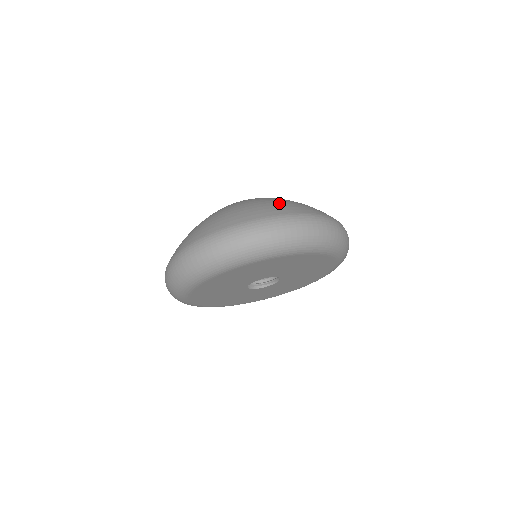
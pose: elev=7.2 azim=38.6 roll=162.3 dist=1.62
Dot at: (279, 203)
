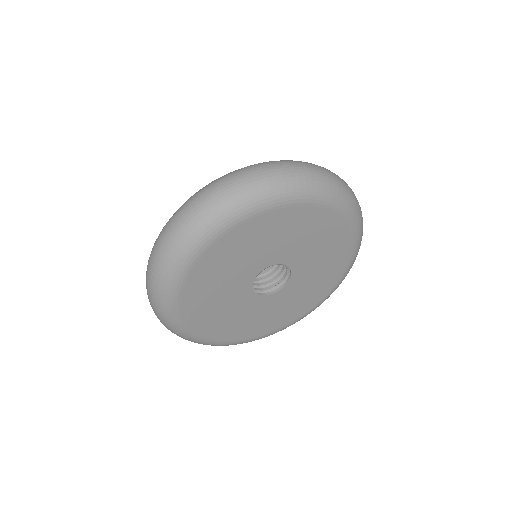
Dot at: occluded
